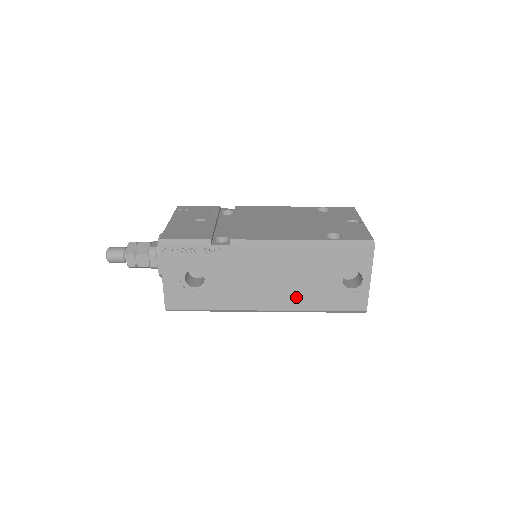
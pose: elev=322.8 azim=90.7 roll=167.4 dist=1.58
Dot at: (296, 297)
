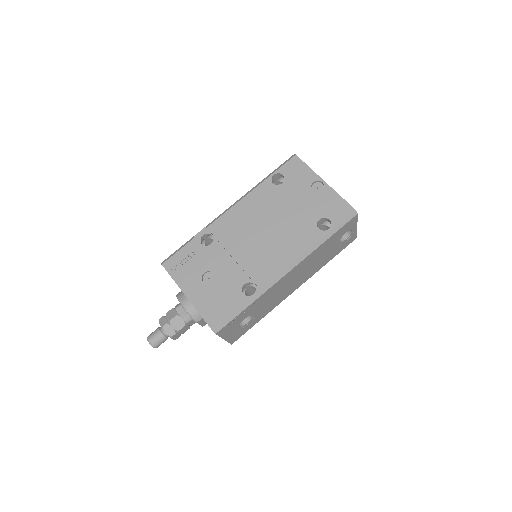
Dot at: (312, 271)
